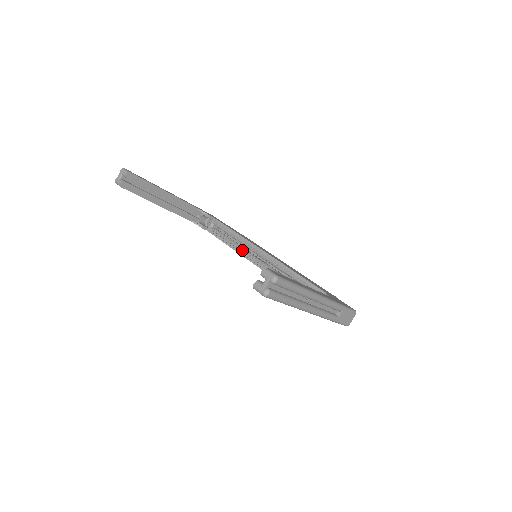
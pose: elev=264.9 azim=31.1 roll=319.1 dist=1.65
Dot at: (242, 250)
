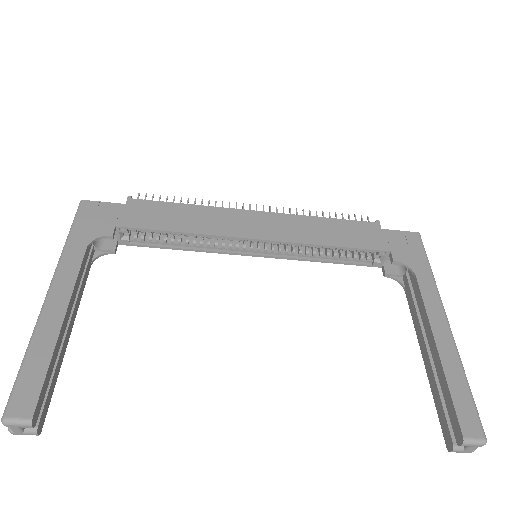
Dot at: (209, 243)
